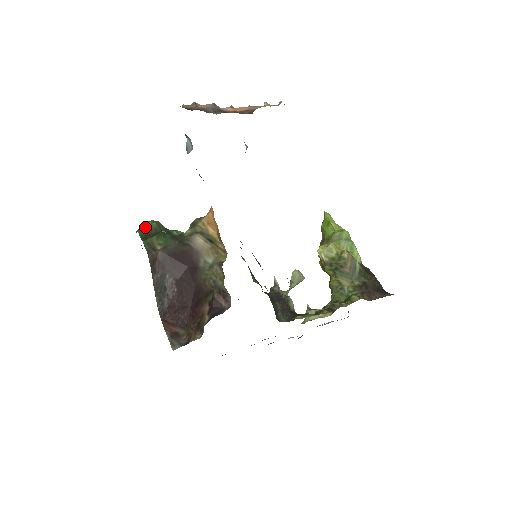
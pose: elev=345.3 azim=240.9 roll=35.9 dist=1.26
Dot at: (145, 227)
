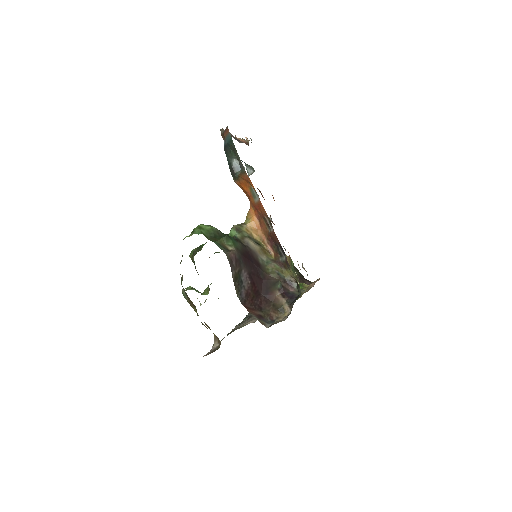
Dot at: (207, 230)
